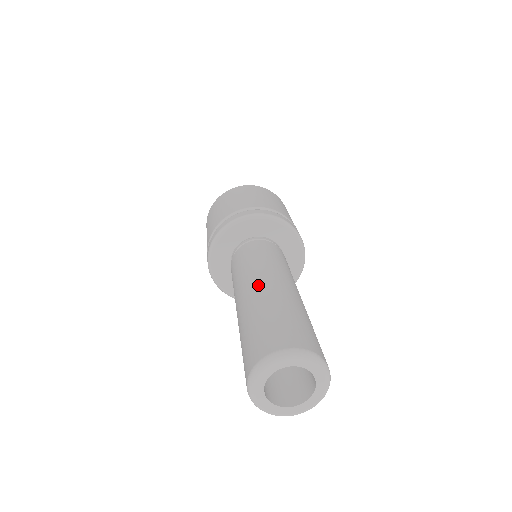
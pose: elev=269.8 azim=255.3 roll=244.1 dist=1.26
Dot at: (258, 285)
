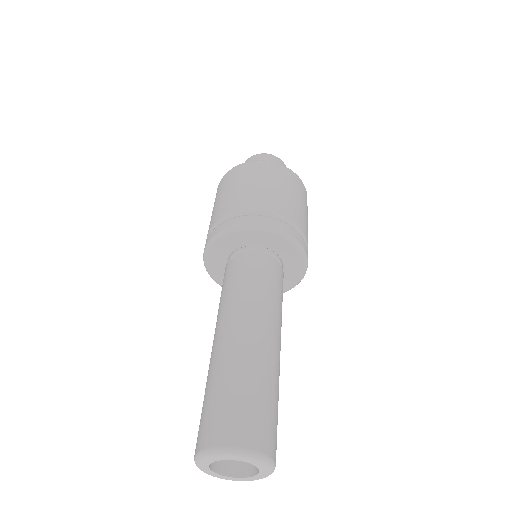
Dot at: (245, 333)
